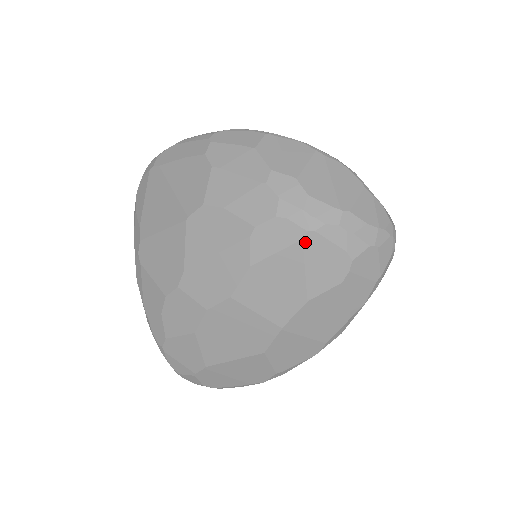
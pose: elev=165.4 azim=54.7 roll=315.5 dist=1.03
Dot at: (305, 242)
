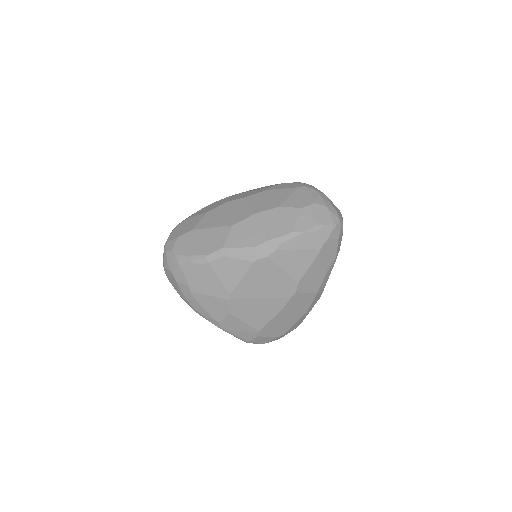
Dot at: (299, 189)
